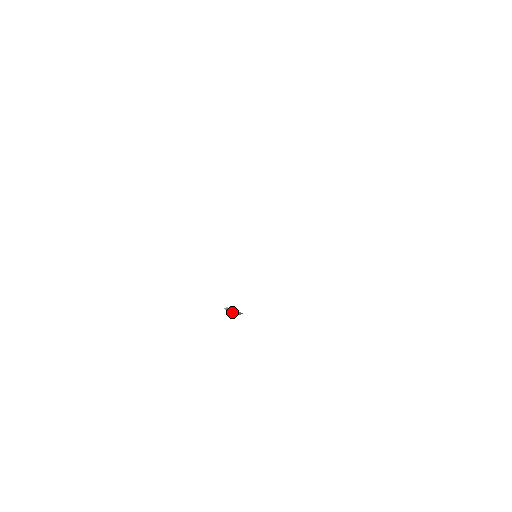
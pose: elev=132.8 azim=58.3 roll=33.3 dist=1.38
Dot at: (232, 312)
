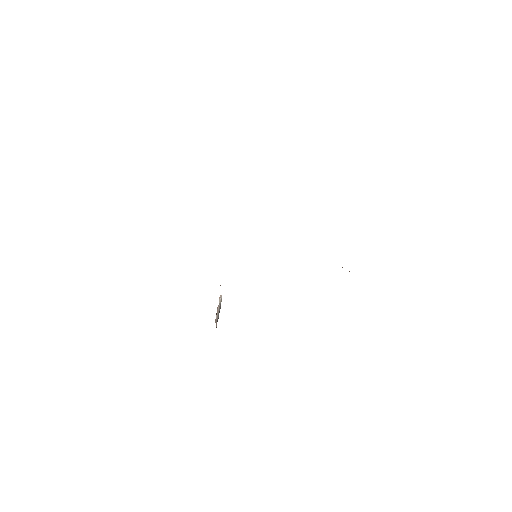
Dot at: (219, 309)
